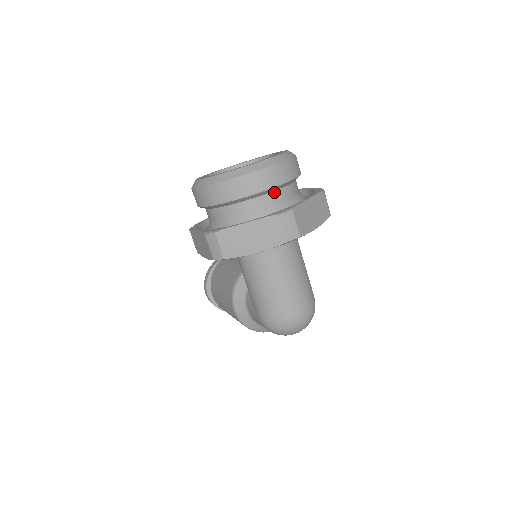
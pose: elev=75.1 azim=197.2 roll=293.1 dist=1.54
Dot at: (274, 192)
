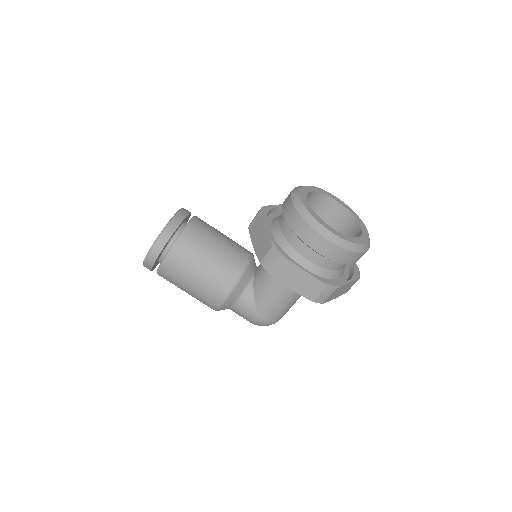
Dot at: occluded
